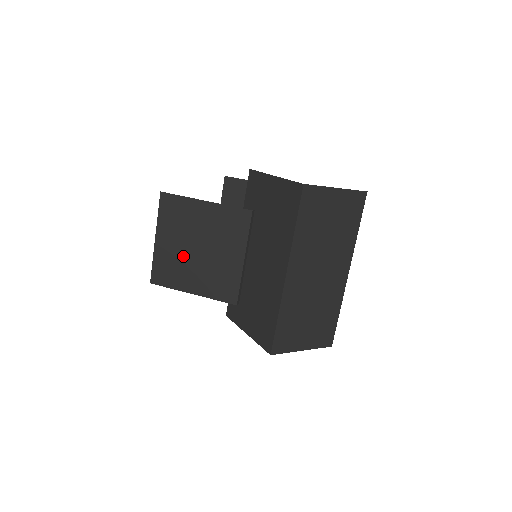
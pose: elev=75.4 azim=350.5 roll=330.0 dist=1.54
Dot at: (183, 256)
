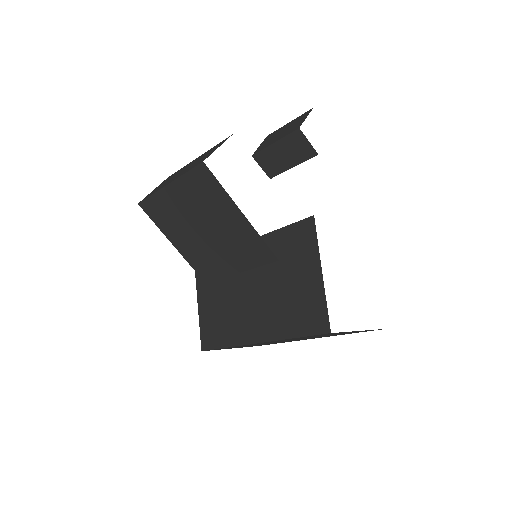
Dot at: (185, 220)
